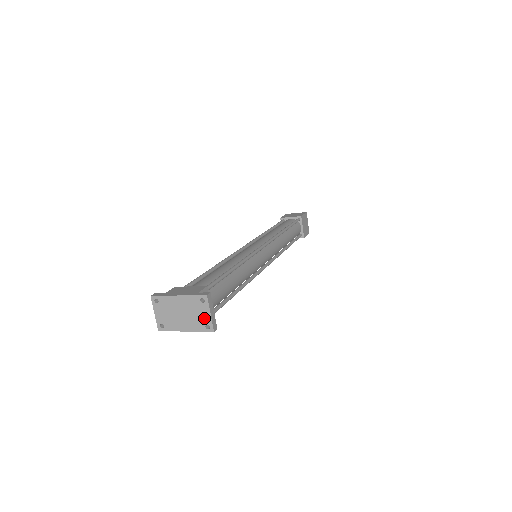
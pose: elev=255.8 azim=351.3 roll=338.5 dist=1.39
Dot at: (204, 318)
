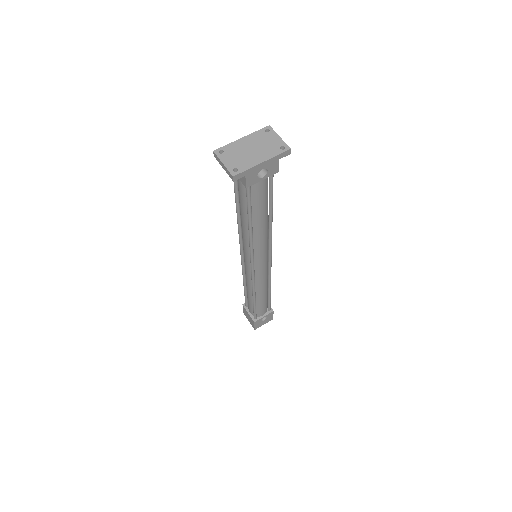
Dot at: (275, 143)
